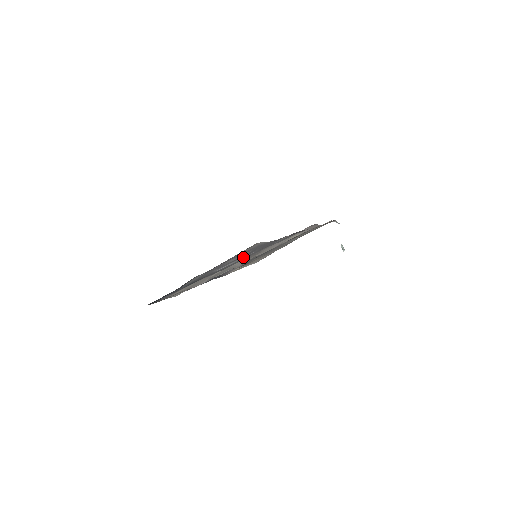
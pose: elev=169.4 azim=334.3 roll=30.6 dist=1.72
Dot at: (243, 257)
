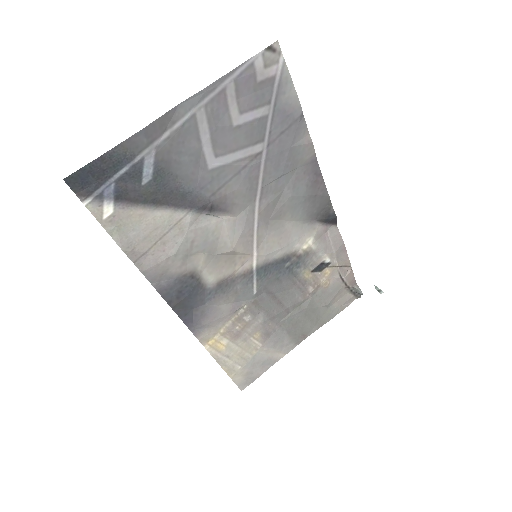
Dot at: (247, 161)
